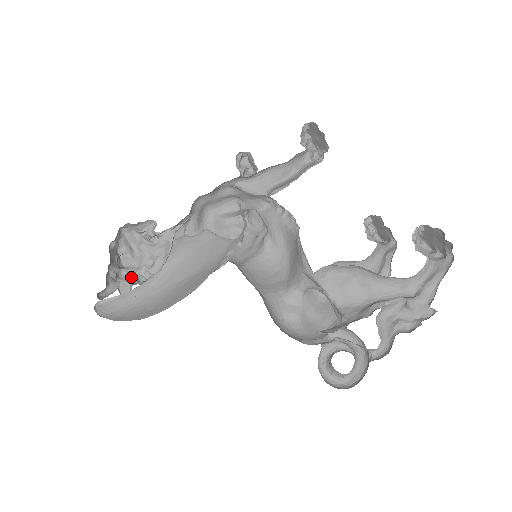
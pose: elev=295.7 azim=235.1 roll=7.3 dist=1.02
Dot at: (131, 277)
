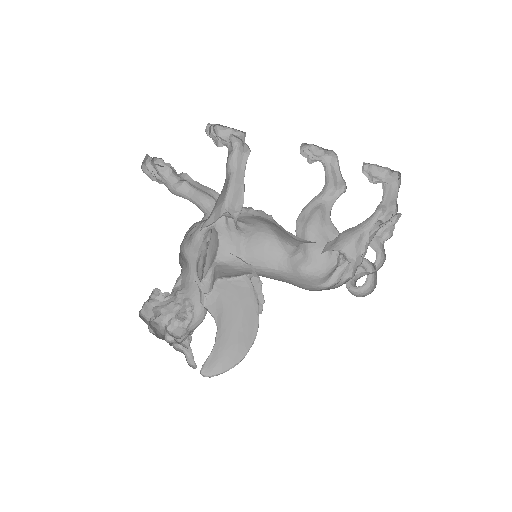
Dot at: (174, 322)
